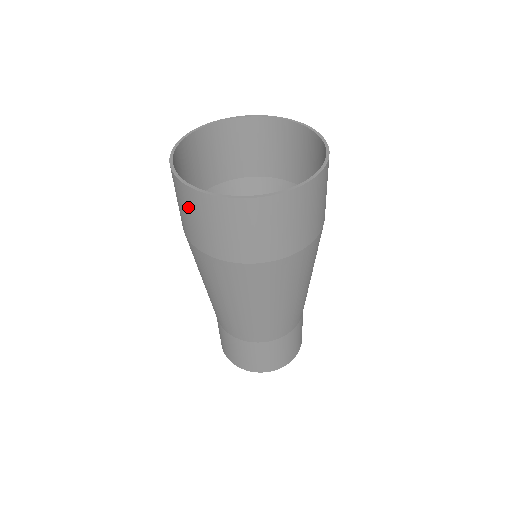
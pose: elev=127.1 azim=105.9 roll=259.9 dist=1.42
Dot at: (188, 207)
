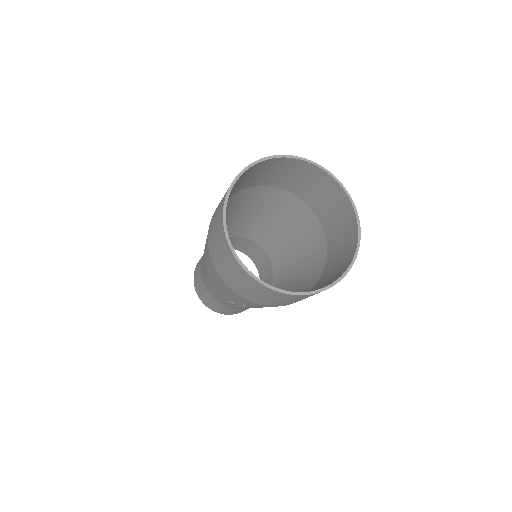
Dot at: (296, 299)
